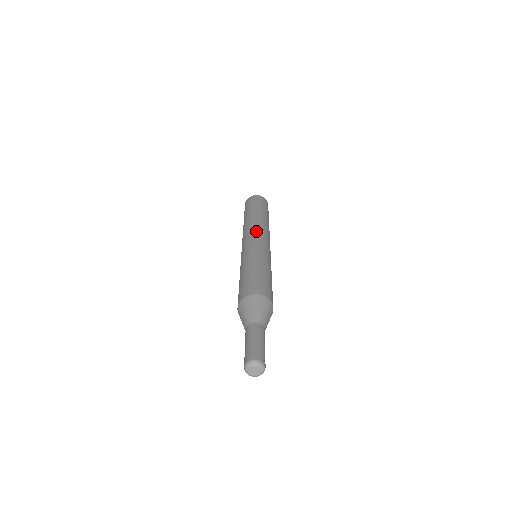
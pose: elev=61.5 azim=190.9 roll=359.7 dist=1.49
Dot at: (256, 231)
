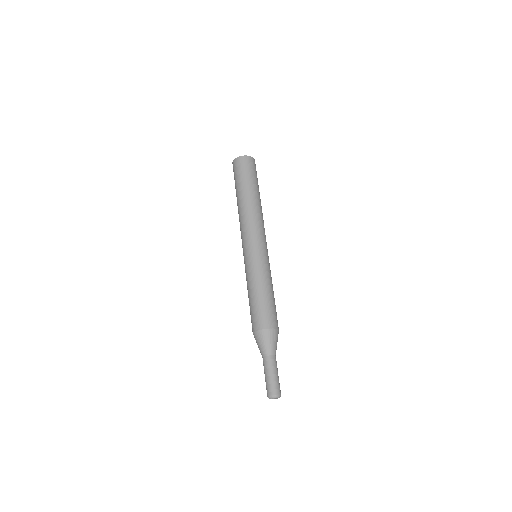
Dot at: (247, 232)
